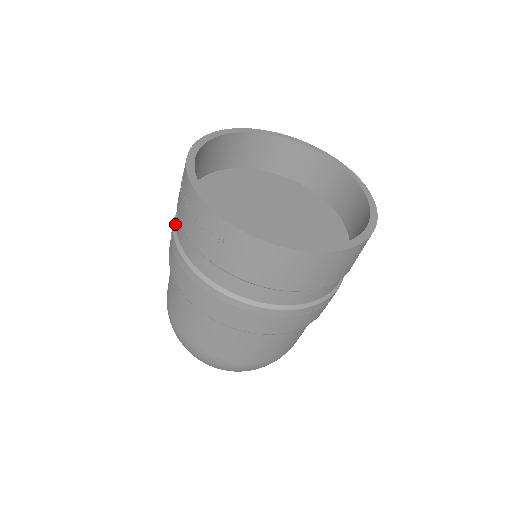
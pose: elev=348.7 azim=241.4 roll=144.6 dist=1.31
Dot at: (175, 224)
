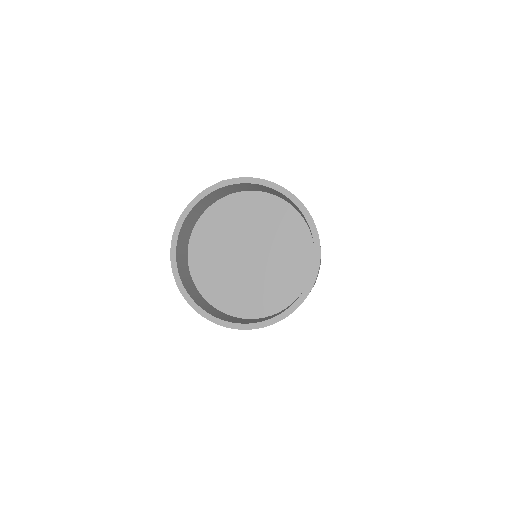
Dot at: occluded
